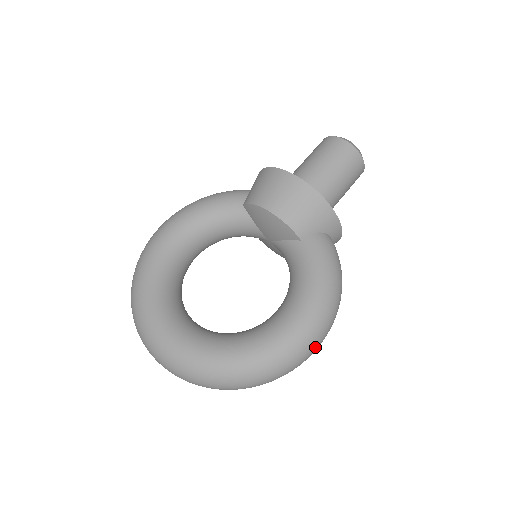
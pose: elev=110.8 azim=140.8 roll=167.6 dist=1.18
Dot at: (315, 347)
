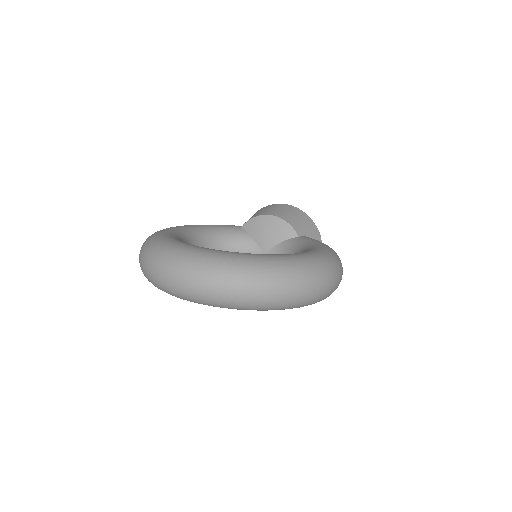
Dot at: (336, 277)
